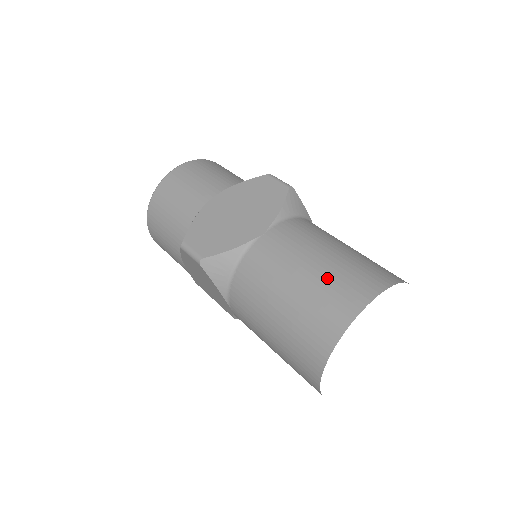
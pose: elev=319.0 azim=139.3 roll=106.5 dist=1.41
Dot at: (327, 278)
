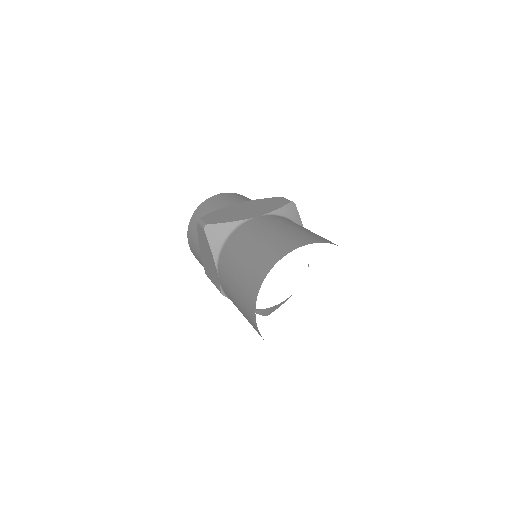
Dot at: (286, 234)
